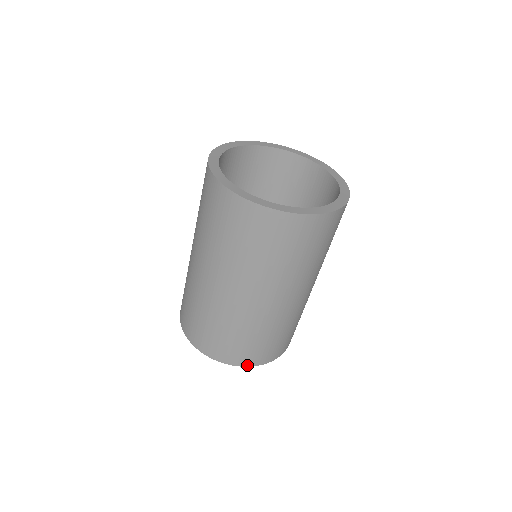
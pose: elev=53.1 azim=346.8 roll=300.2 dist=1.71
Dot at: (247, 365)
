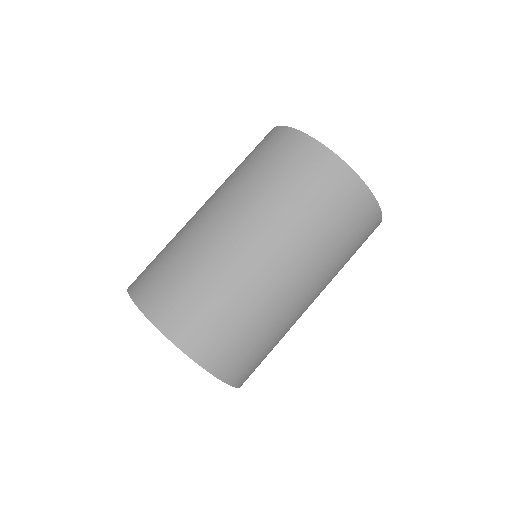
Dot at: (192, 356)
